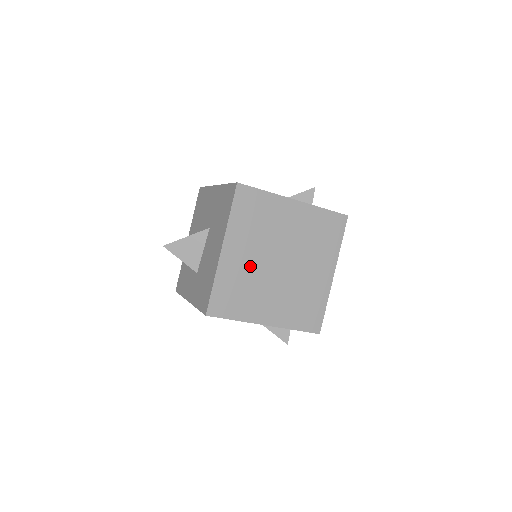
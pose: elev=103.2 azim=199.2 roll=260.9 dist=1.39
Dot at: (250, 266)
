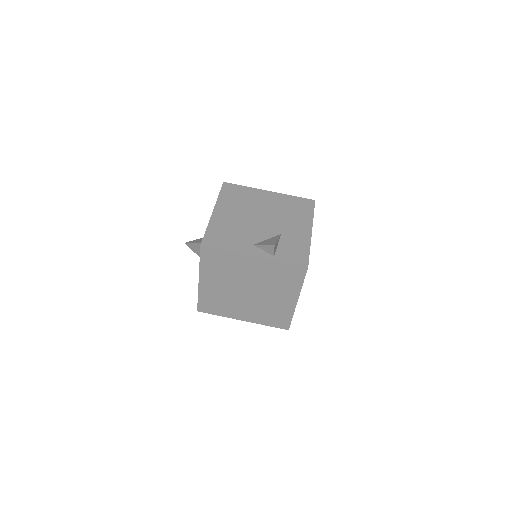
Dot at: (223, 291)
